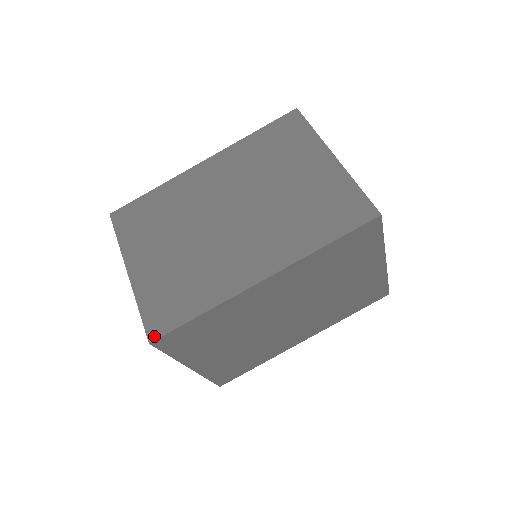
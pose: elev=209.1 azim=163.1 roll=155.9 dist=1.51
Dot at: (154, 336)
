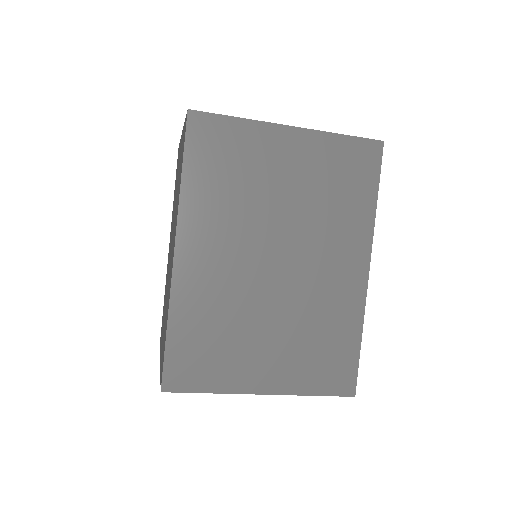
Dot at: (161, 383)
